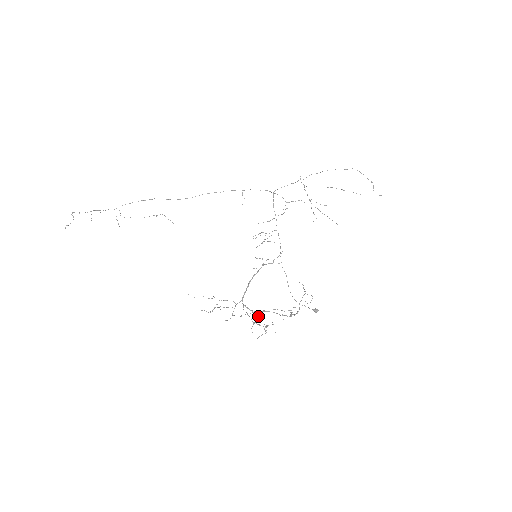
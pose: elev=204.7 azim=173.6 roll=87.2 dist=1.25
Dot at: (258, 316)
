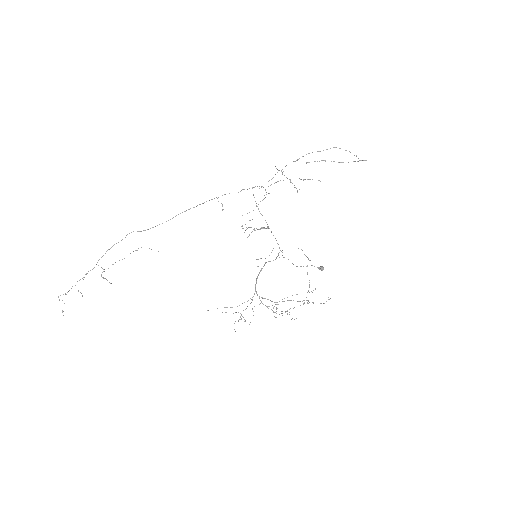
Dot at: occluded
